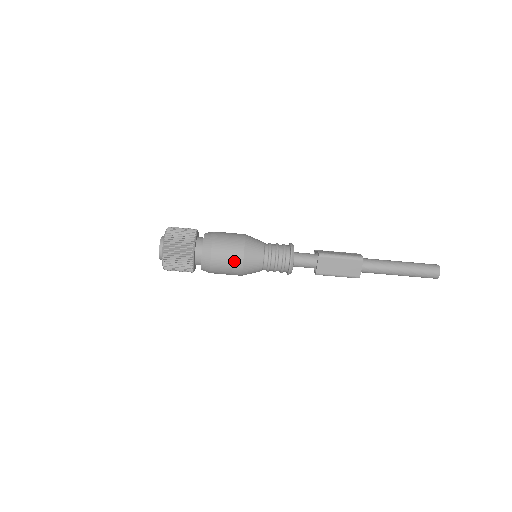
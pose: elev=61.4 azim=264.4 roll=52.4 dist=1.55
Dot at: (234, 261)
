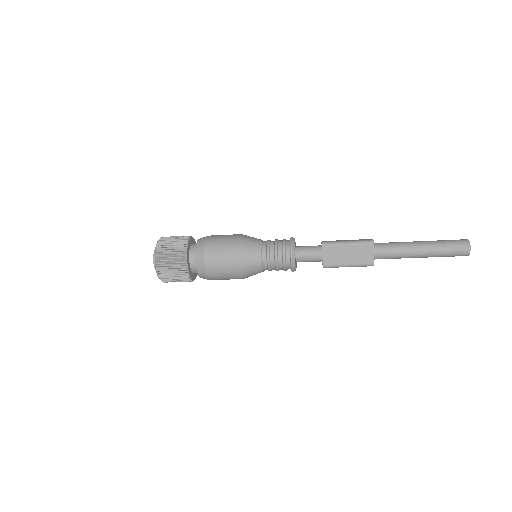
Dot at: (229, 262)
